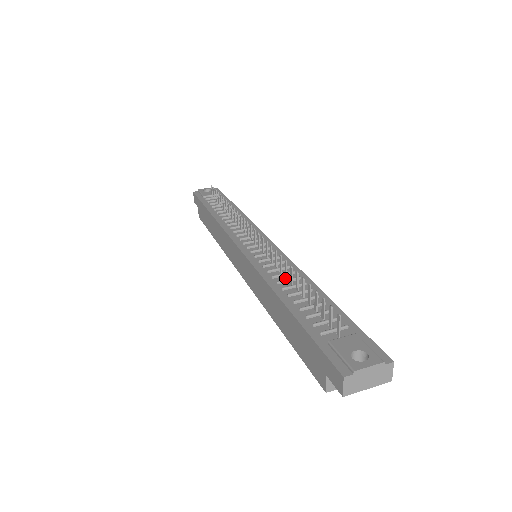
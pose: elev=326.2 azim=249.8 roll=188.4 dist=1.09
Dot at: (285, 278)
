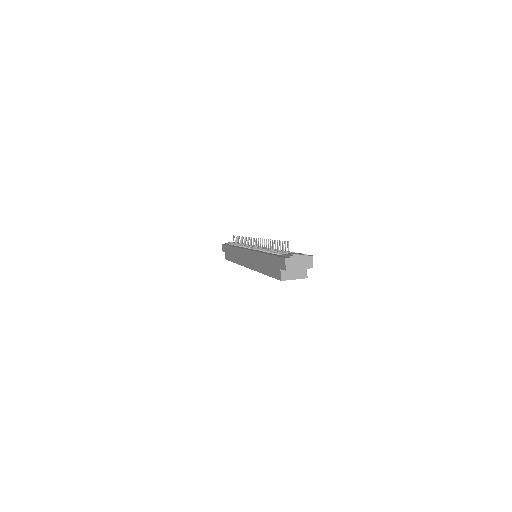
Dot at: occluded
